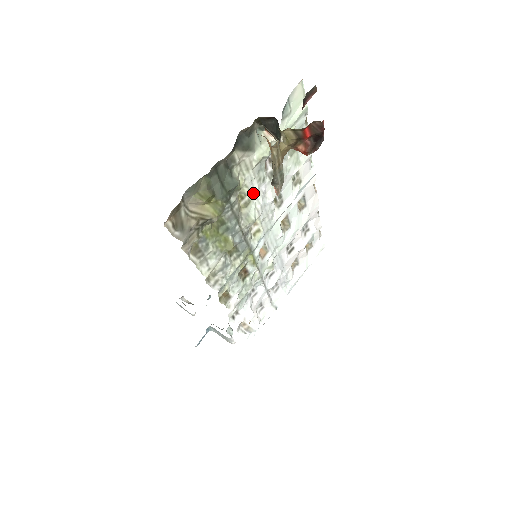
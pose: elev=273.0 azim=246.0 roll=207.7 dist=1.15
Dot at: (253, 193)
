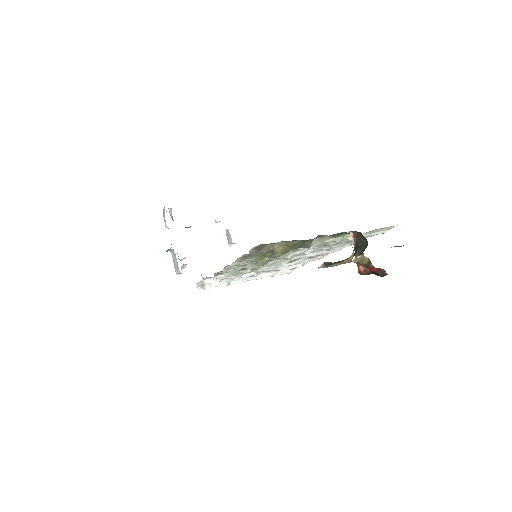
Dot at: occluded
